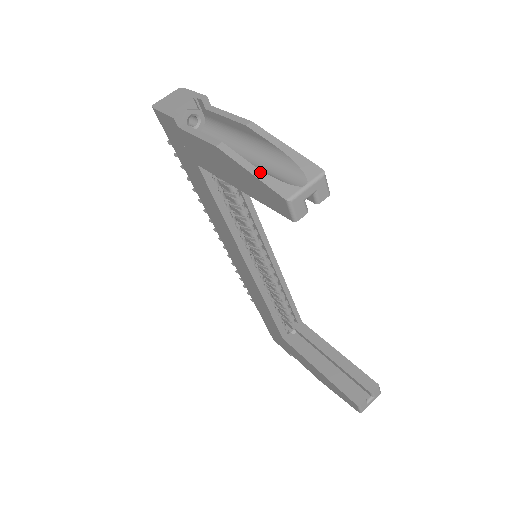
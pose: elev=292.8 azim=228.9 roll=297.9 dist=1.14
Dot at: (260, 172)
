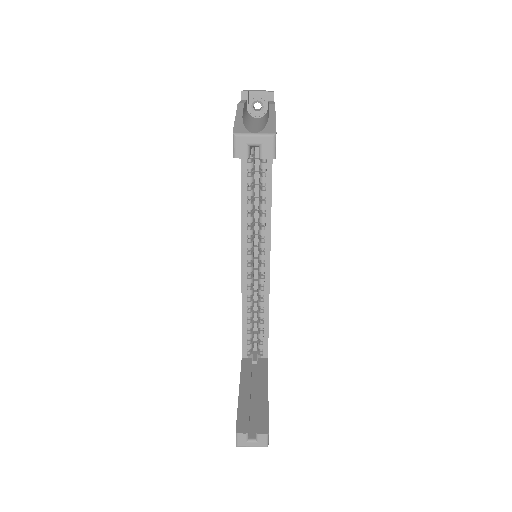
Dot at: (241, 119)
